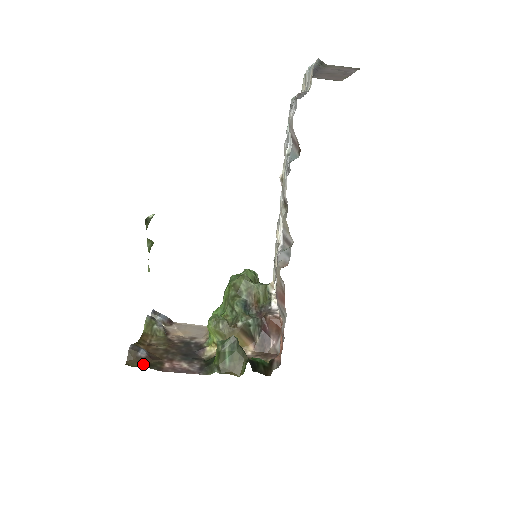
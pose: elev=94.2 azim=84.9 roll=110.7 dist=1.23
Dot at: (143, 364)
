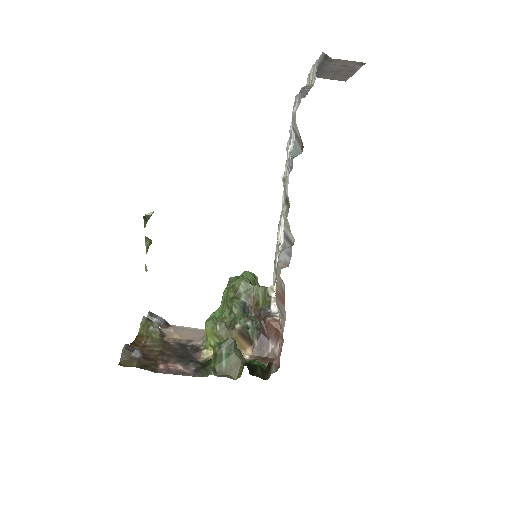
Dot at: (137, 365)
